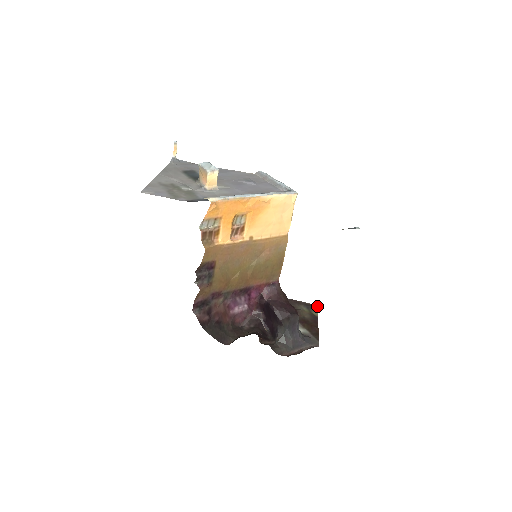
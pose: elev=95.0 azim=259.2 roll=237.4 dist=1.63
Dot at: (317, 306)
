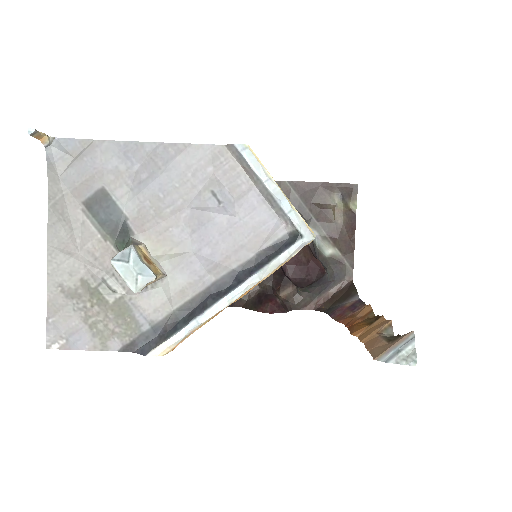
Dot at: (357, 188)
